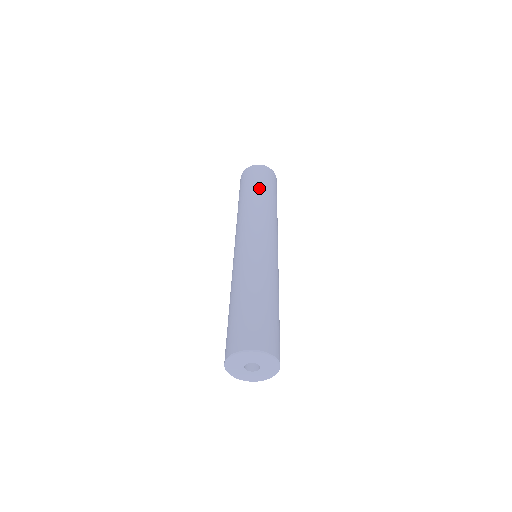
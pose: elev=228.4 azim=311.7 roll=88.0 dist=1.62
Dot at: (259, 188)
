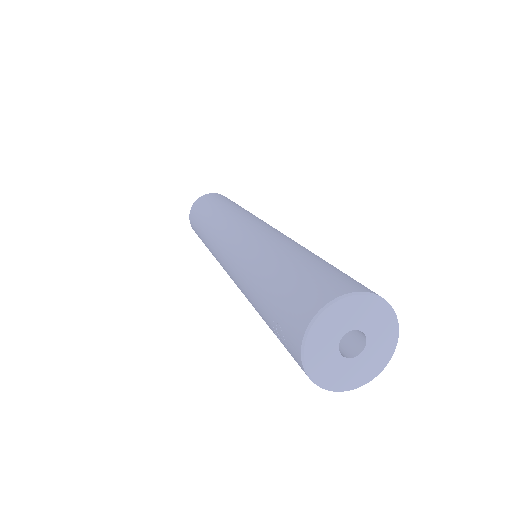
Dot at: occluded
